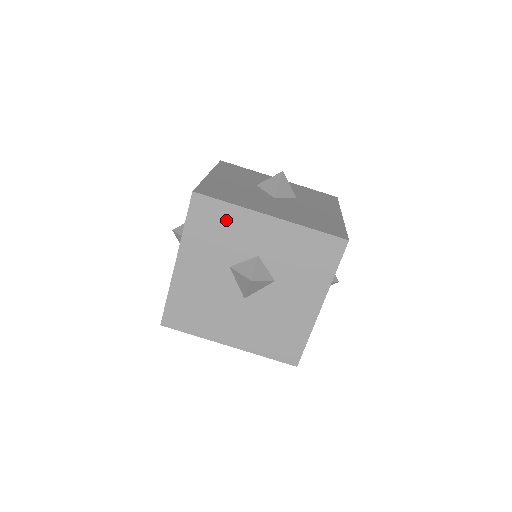
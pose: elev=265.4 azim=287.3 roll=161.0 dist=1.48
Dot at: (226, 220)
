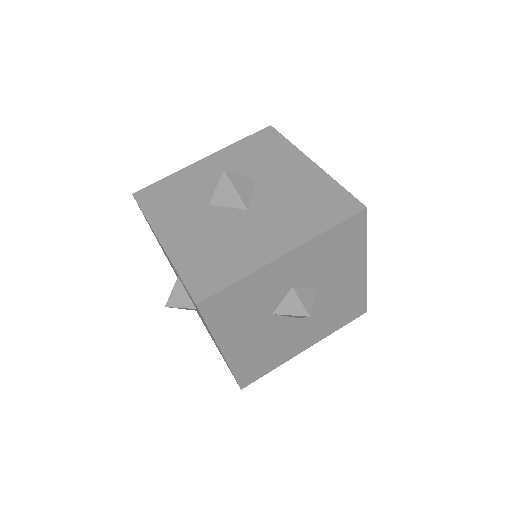
Dot at: (245, 293)
